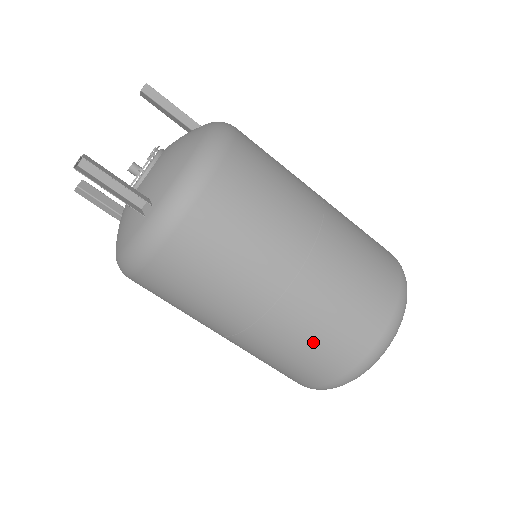
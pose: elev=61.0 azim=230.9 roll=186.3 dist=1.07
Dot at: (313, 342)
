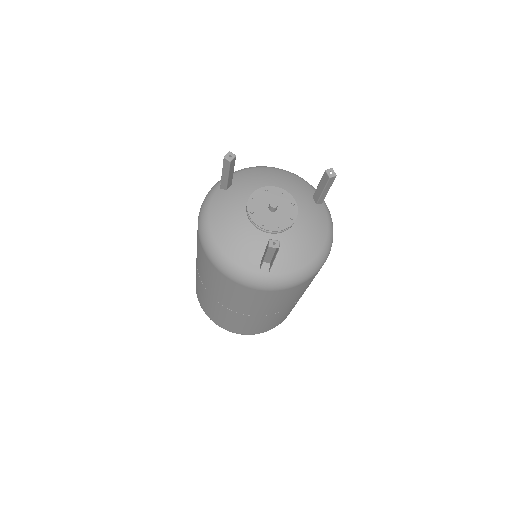
Dot at: (239, 325)
